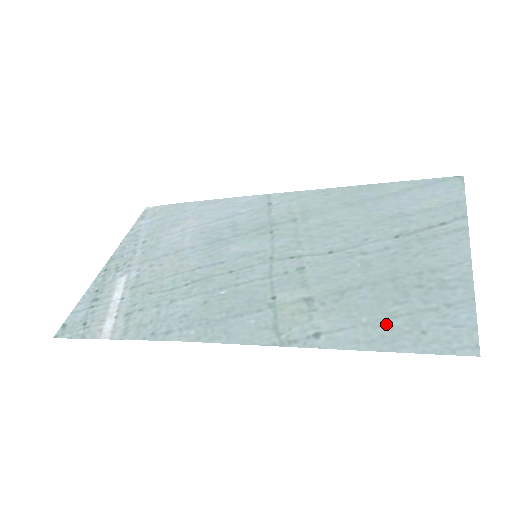
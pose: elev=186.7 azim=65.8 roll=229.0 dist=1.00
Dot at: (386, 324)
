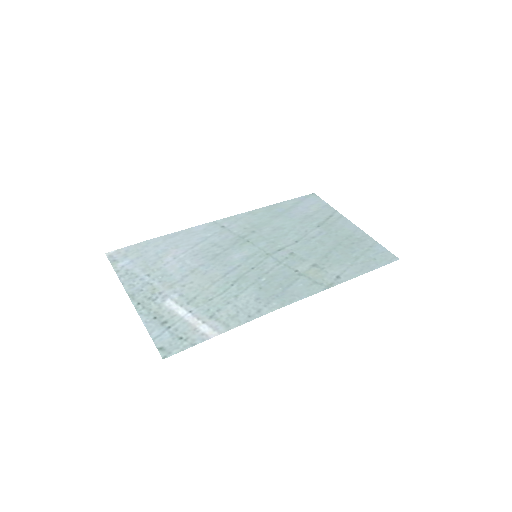
Dot at: (359, 262)
